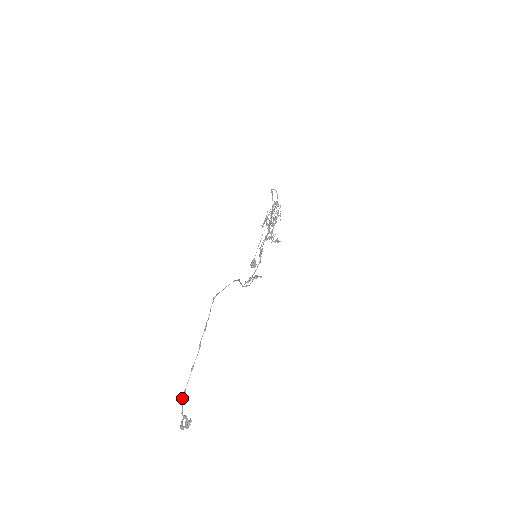
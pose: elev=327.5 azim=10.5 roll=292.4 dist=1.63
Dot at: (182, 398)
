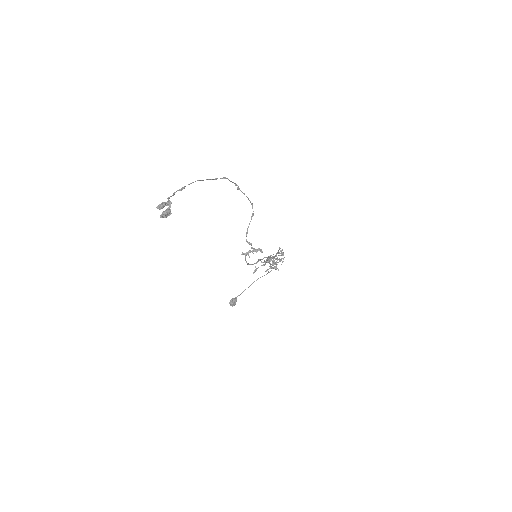
Dot at: (176, 191)
